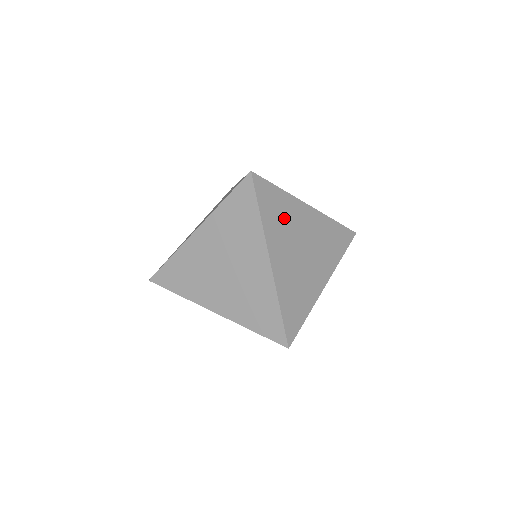
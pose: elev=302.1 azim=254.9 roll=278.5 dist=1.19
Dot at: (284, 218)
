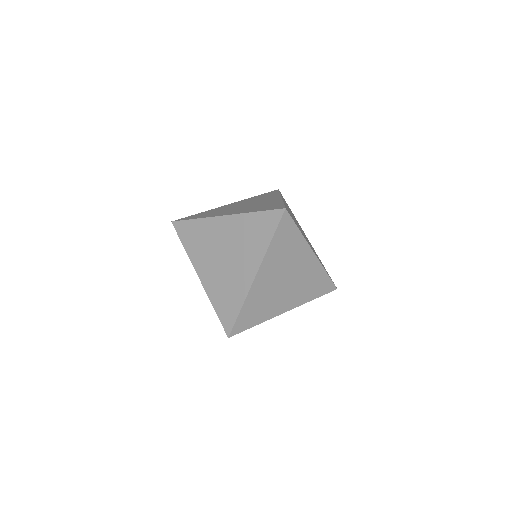
Dot at: occluded
